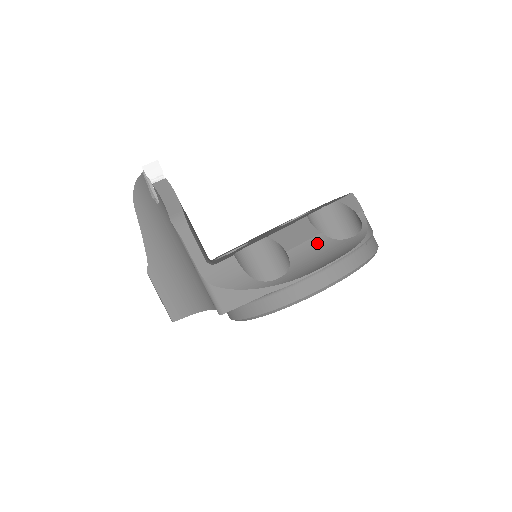
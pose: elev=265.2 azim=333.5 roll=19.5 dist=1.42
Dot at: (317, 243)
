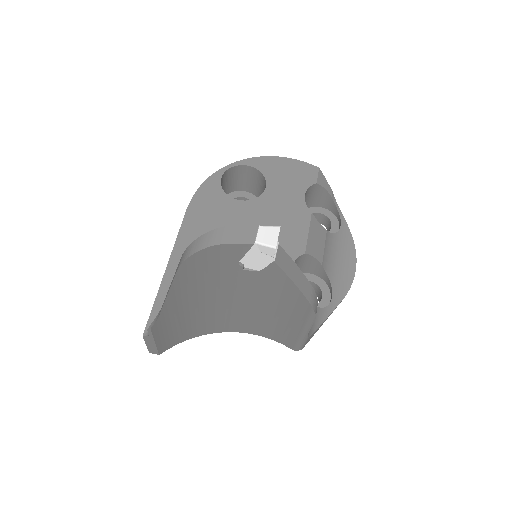
Dot at: (329, 244)
